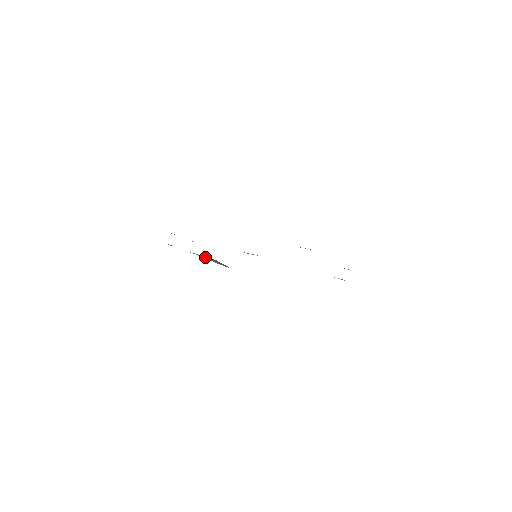
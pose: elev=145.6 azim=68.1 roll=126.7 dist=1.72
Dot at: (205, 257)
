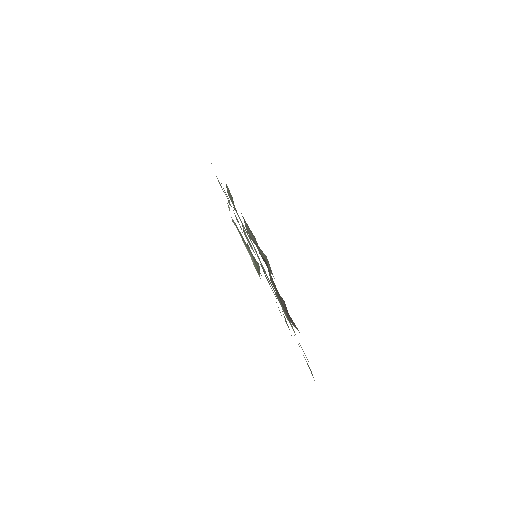
Dot at: occluded
